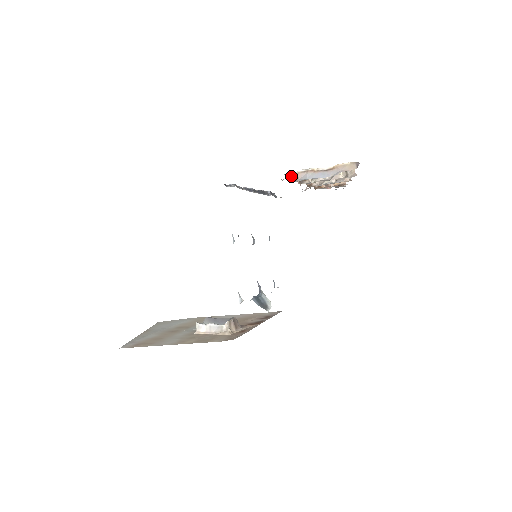
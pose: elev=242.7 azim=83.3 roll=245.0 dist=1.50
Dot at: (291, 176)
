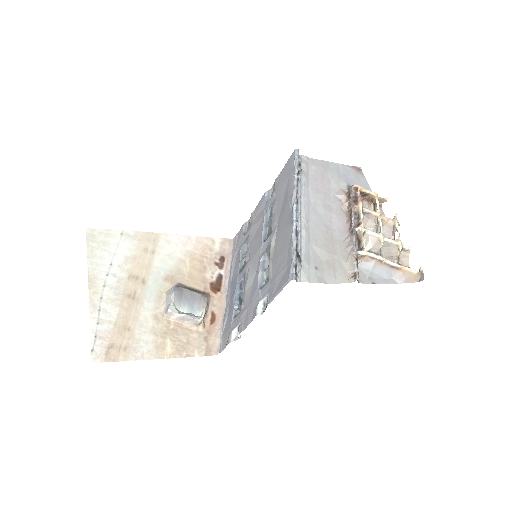
Dot at: occluded
